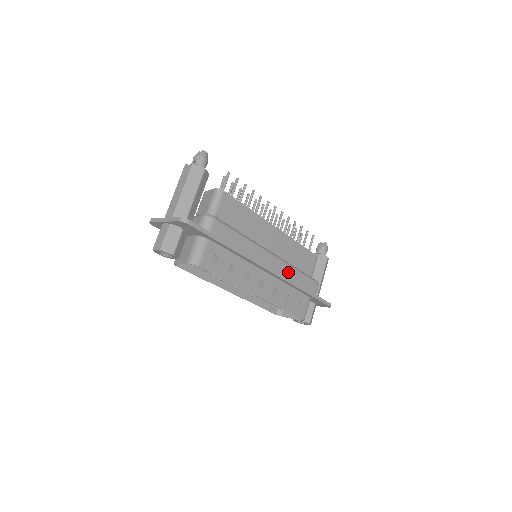
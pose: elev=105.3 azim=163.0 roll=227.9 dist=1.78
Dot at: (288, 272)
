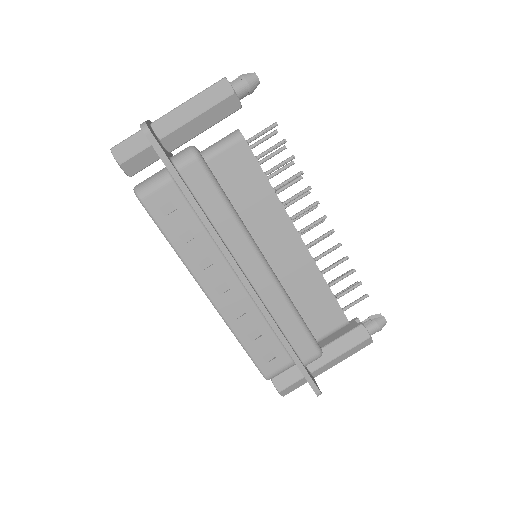
Dot at: (276, 303)
